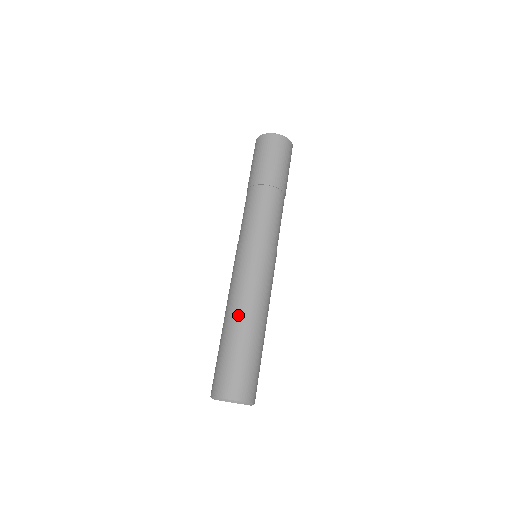
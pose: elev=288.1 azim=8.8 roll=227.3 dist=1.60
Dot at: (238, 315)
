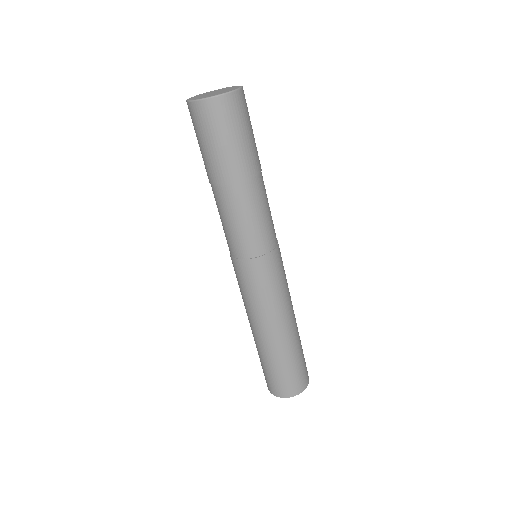
Dot at: (265, 334)
